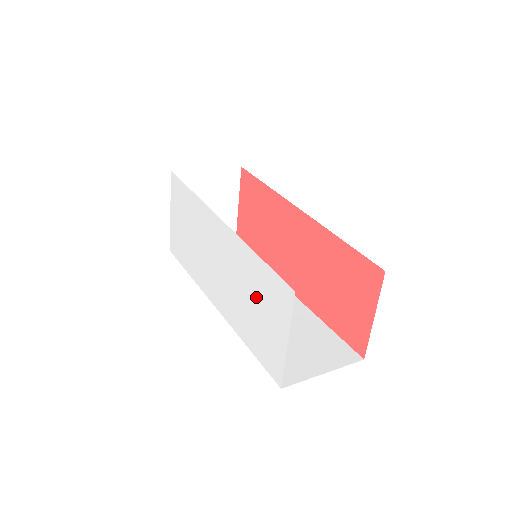
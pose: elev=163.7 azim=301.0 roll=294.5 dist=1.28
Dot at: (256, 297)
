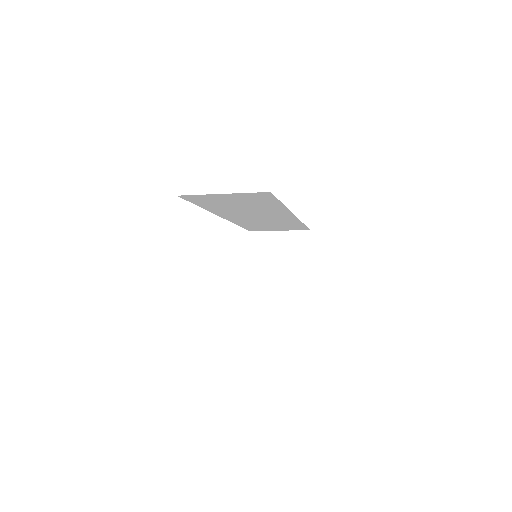
Dot at: occluded
